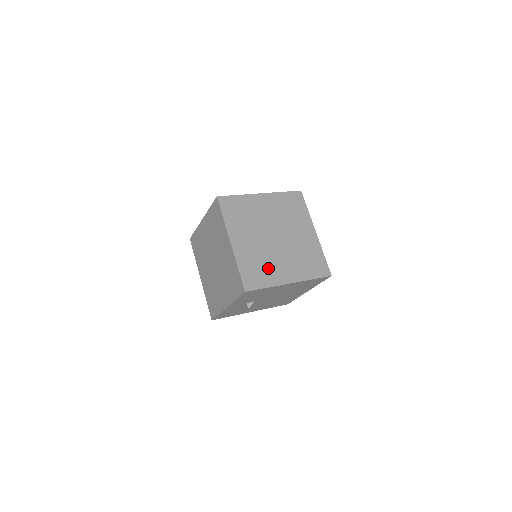
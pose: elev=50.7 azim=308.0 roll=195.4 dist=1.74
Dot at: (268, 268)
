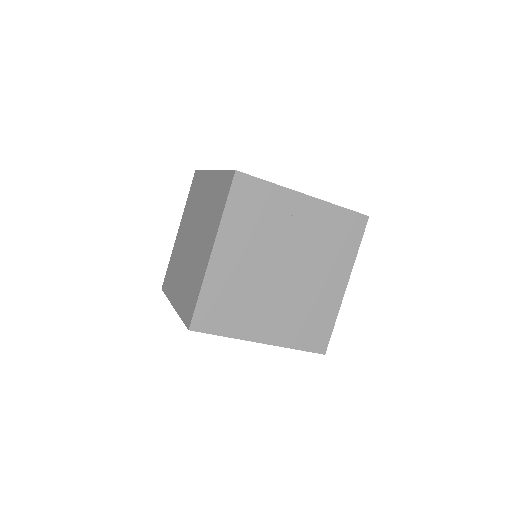
Dot at: (315, 308)
